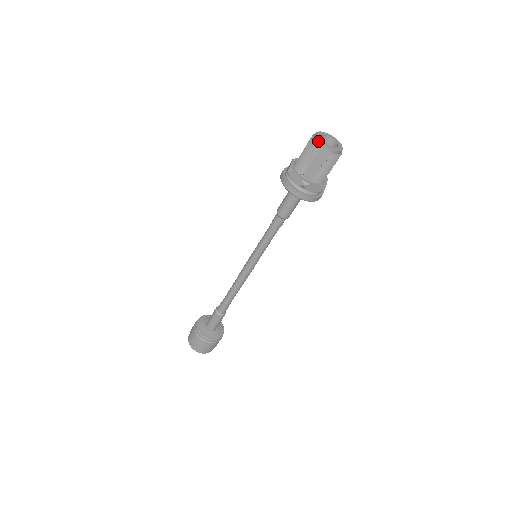
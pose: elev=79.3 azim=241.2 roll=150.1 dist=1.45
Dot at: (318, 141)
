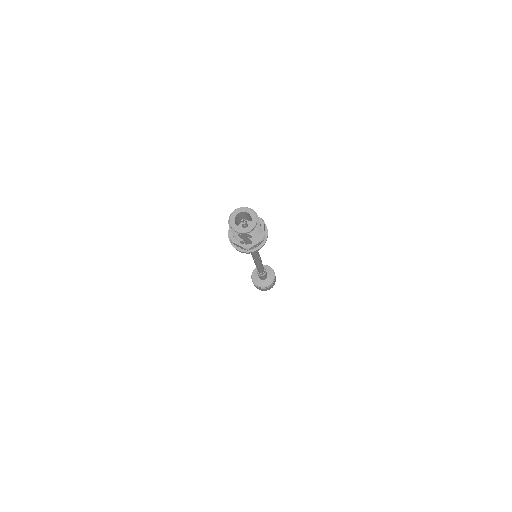
Dot at: (234, 231)
